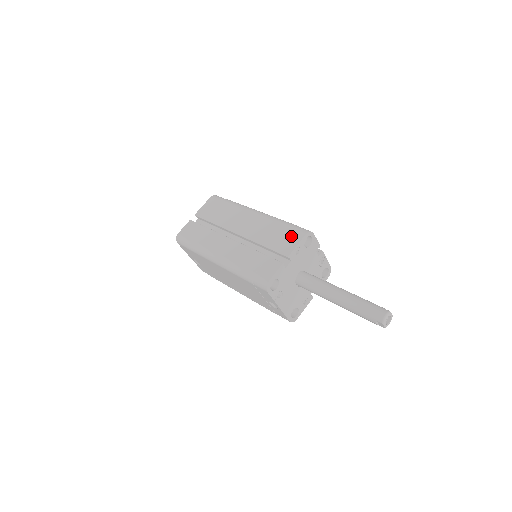
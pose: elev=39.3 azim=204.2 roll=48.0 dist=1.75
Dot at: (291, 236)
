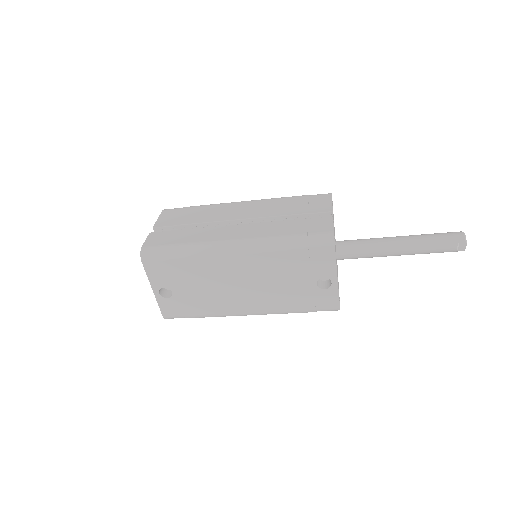
Dot at: (316, 199)
